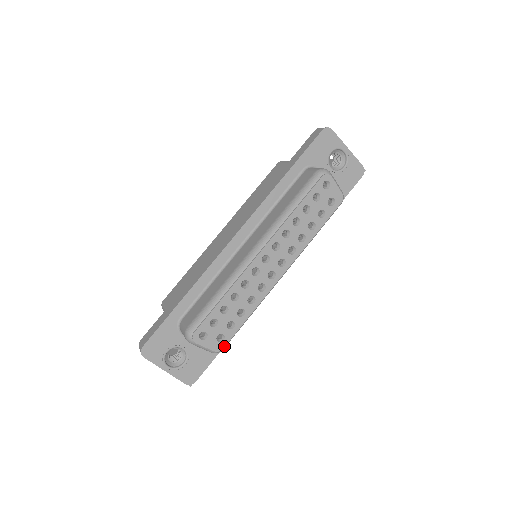
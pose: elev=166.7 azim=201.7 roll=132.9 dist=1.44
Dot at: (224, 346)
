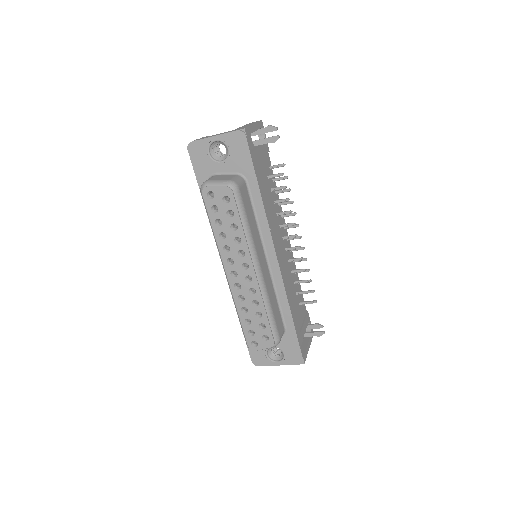
Dot at: (273, 340)
